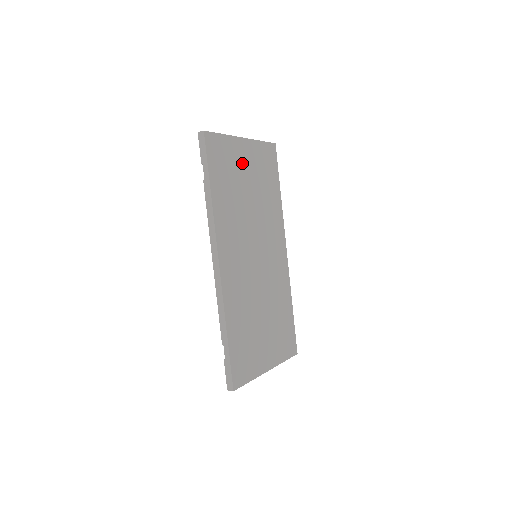
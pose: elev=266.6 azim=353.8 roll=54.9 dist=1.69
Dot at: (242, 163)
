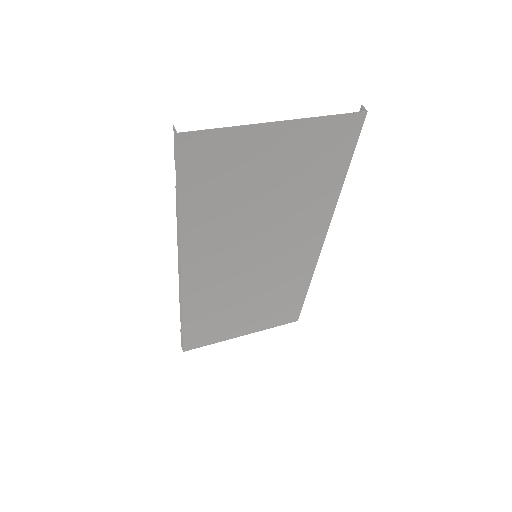
Dot at: (262, 159)
